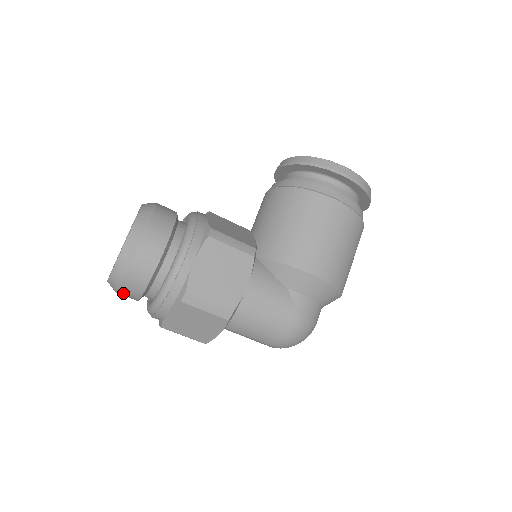
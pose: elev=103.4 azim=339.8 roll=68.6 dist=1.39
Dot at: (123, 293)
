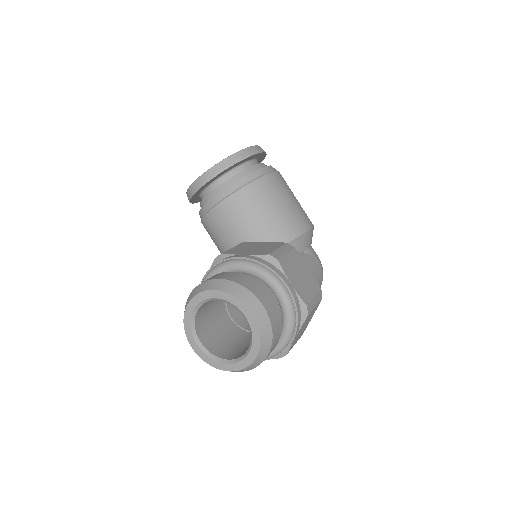
Dot at: occluded
